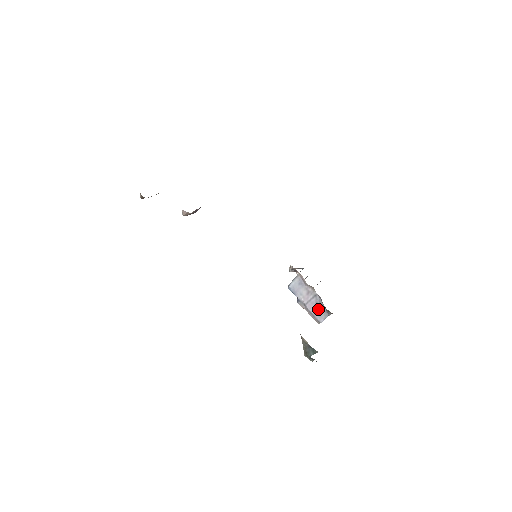
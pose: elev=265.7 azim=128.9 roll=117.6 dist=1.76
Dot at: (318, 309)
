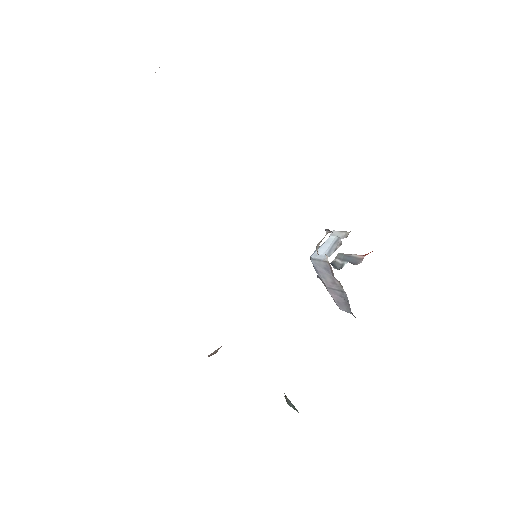
Dot at: (341, 301)
